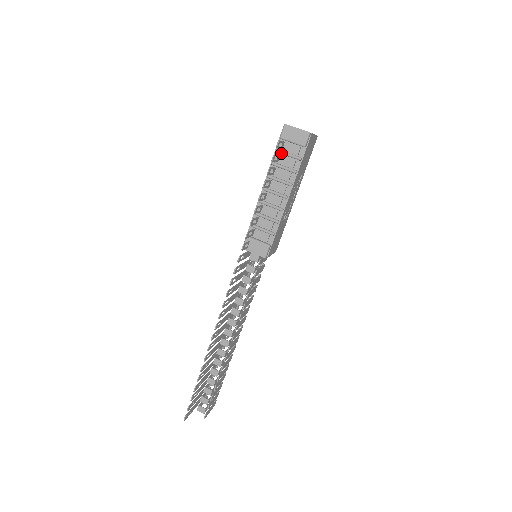
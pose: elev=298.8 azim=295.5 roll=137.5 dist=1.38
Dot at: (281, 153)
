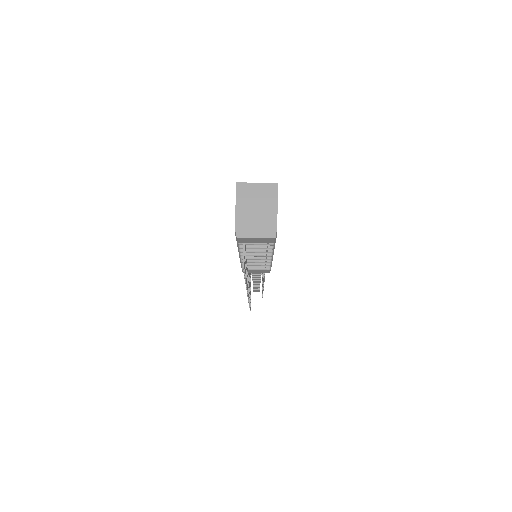
Dot at: occluded
